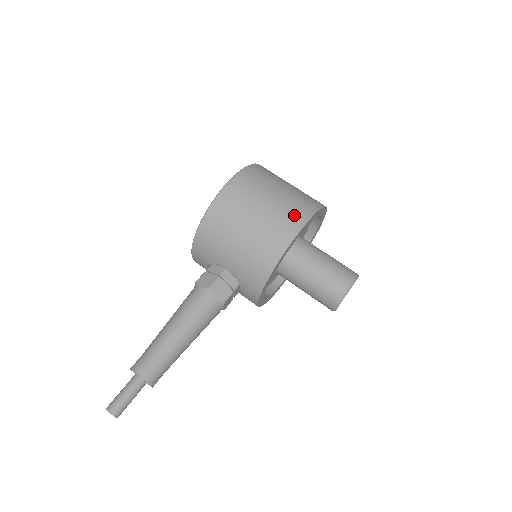
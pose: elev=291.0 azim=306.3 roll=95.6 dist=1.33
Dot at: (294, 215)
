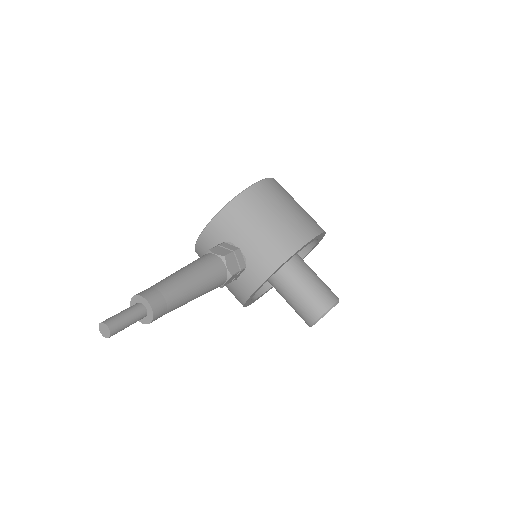
Dot at: (312, 224)
